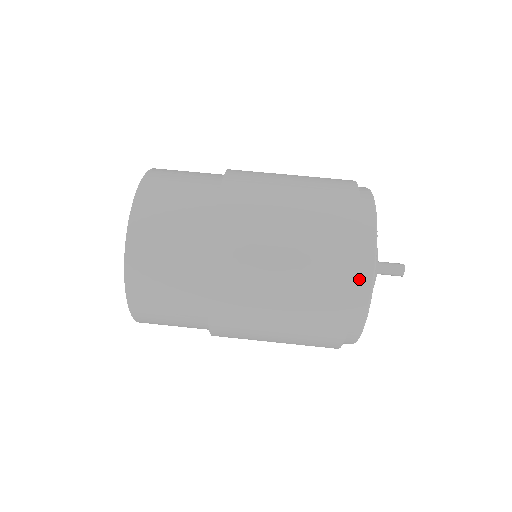
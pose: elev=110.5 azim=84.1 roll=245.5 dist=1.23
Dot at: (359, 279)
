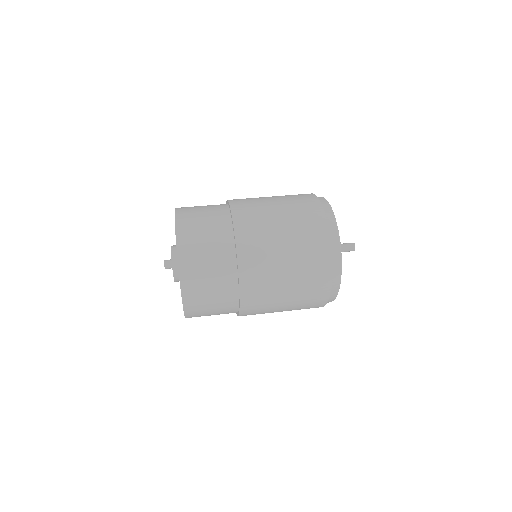
Dot at: (326, 216)
